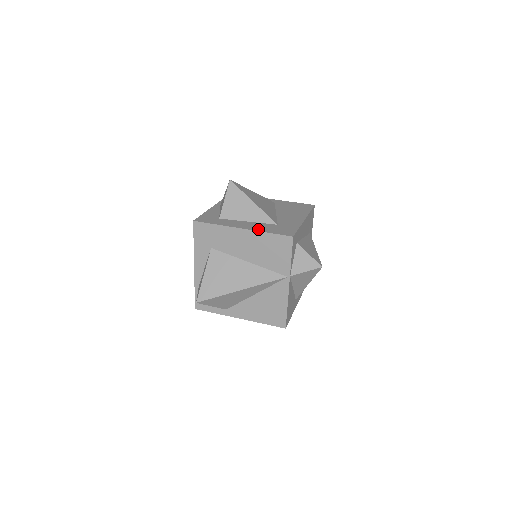
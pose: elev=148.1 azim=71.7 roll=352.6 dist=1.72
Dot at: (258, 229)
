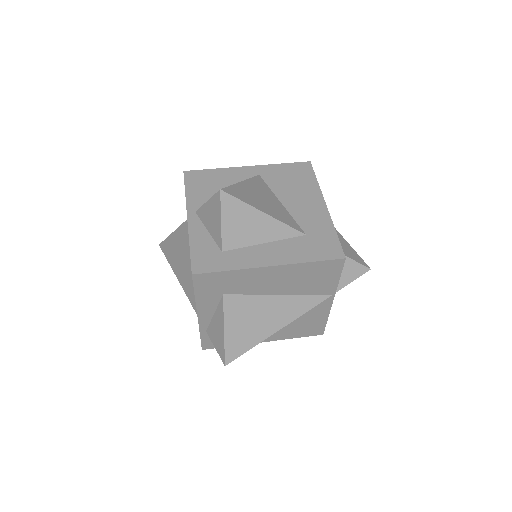
Dot at: (292, 259)
